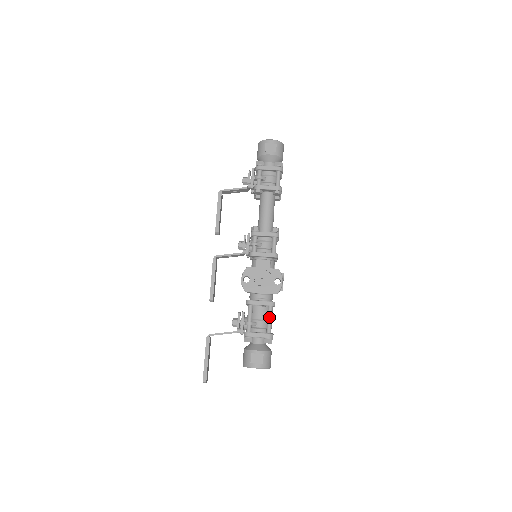
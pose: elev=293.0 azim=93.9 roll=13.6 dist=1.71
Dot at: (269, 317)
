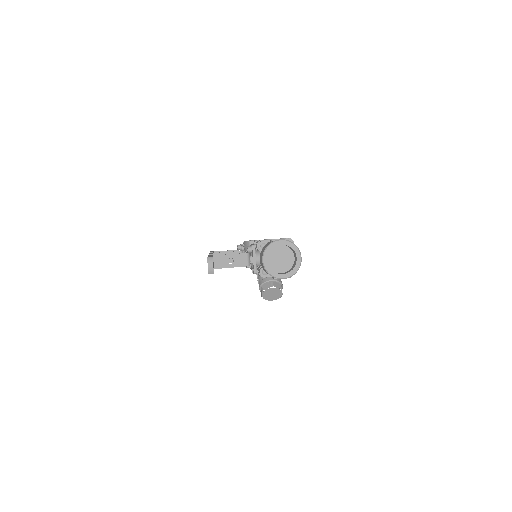
Dot at: occluded
